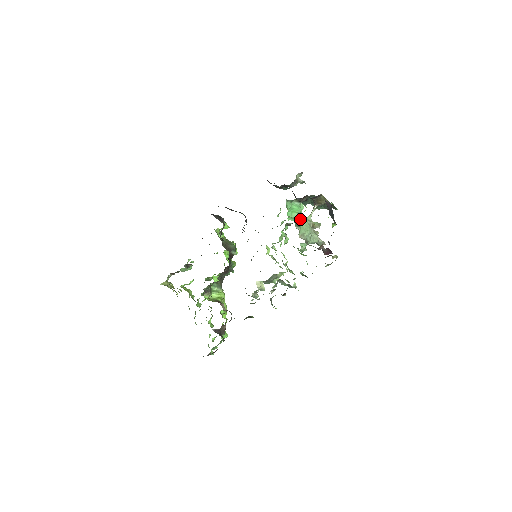
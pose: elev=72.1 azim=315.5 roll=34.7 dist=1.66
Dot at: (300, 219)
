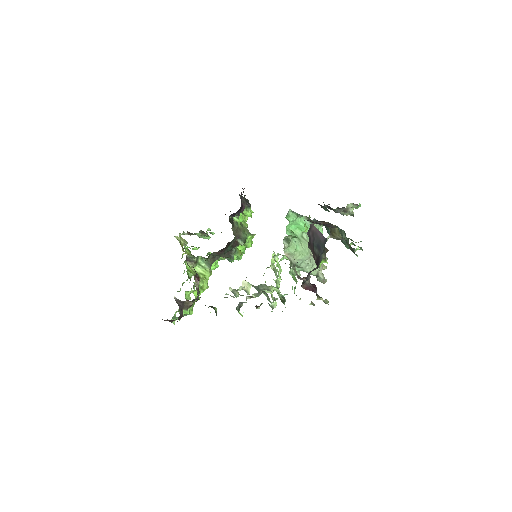
Dot at: (293, 236)
